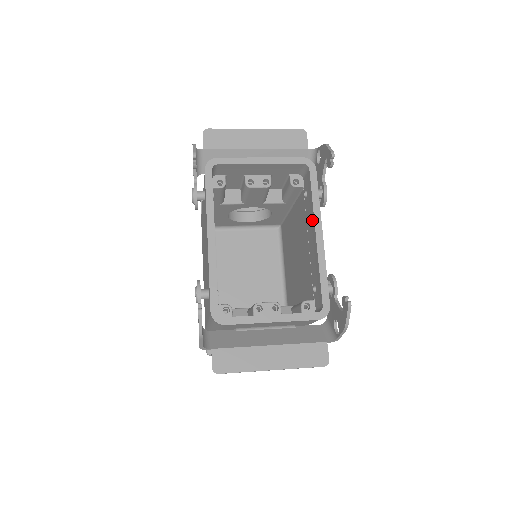
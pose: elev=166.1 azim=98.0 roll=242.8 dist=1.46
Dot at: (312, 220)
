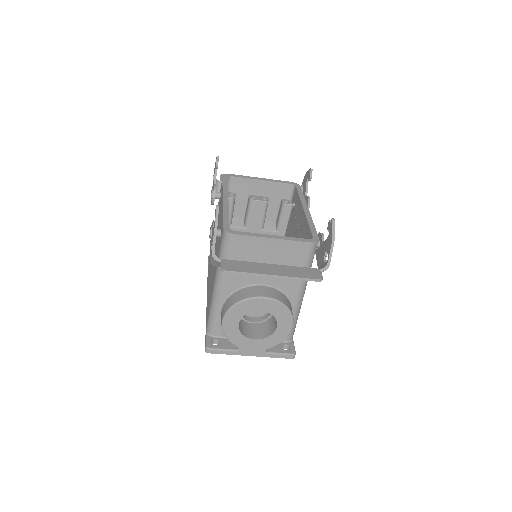
Dot at: (300, 207)
